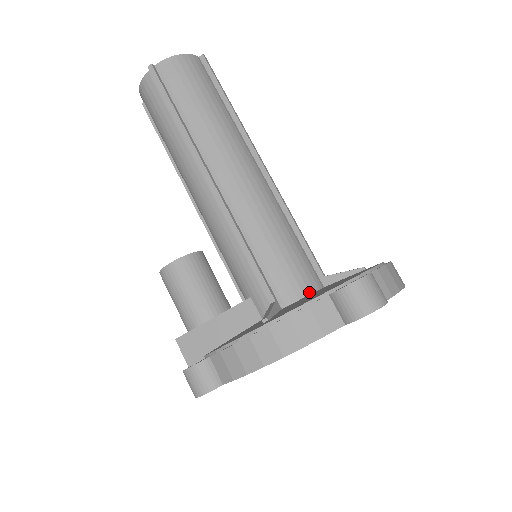
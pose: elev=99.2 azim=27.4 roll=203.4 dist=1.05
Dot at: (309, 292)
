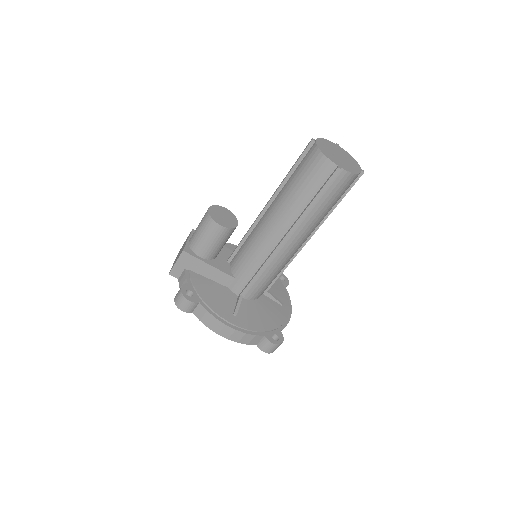
Dot at: (256, 299)
